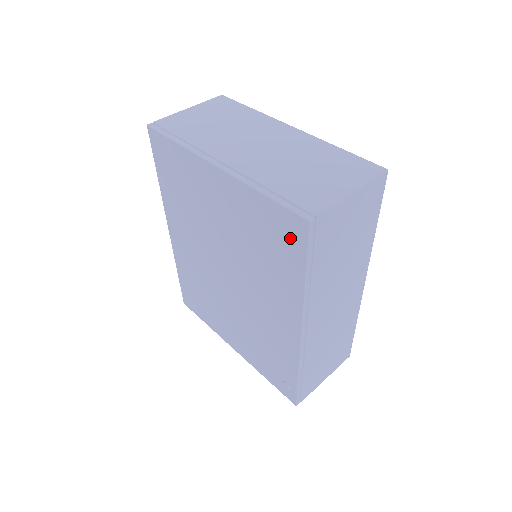
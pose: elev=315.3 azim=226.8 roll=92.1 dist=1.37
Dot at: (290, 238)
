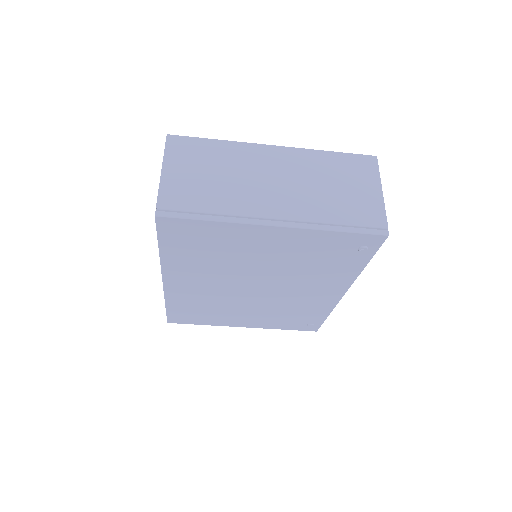
Dot at: (362, 249)
